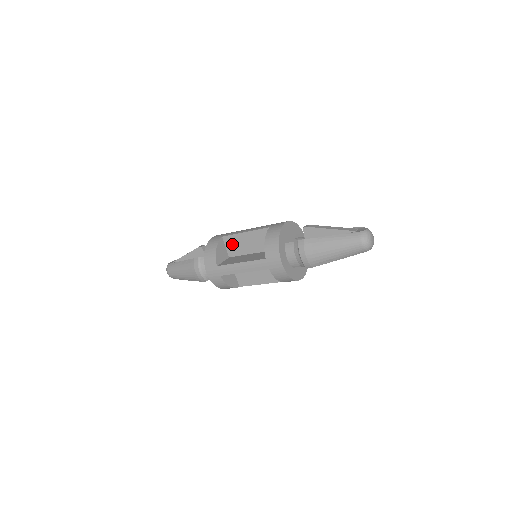
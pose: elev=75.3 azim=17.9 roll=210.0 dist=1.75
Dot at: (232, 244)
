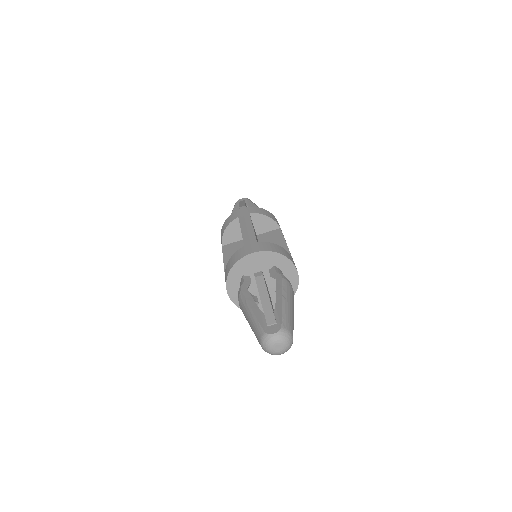
Dot at: occluded
